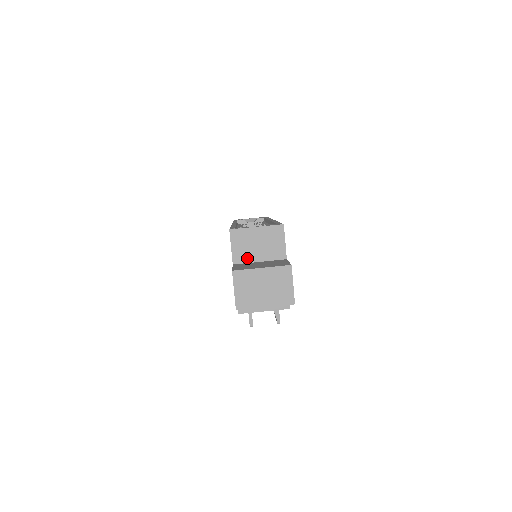
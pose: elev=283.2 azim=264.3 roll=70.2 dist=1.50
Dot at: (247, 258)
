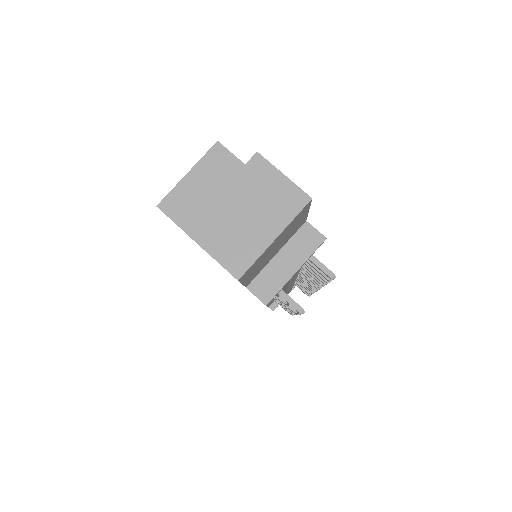
Dot at: occluded
